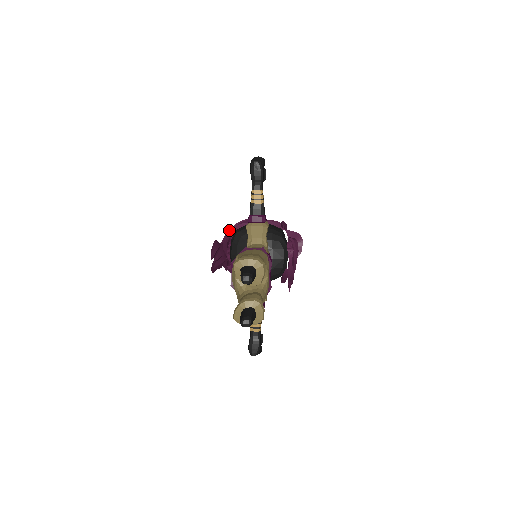
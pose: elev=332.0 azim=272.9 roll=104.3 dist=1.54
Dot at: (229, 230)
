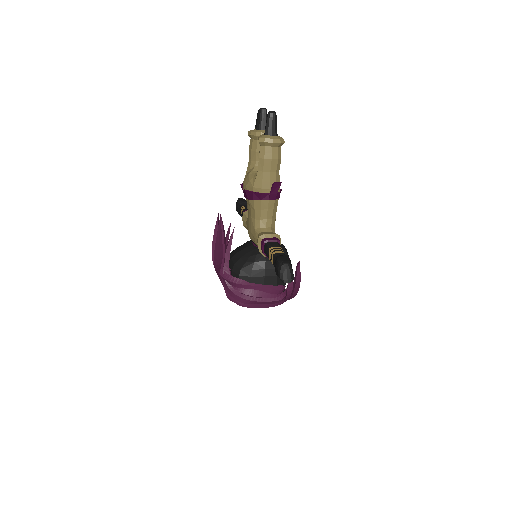
Dot at: occluded
